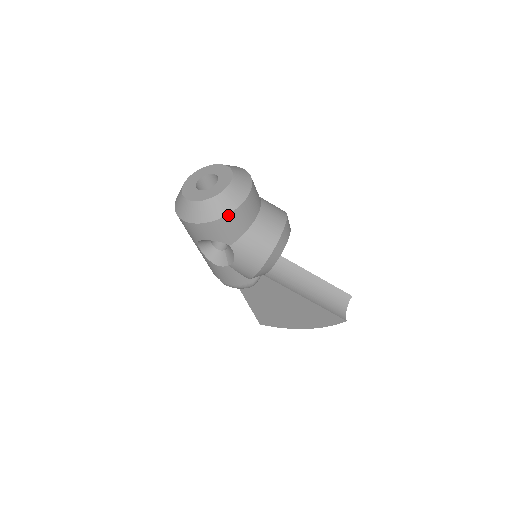
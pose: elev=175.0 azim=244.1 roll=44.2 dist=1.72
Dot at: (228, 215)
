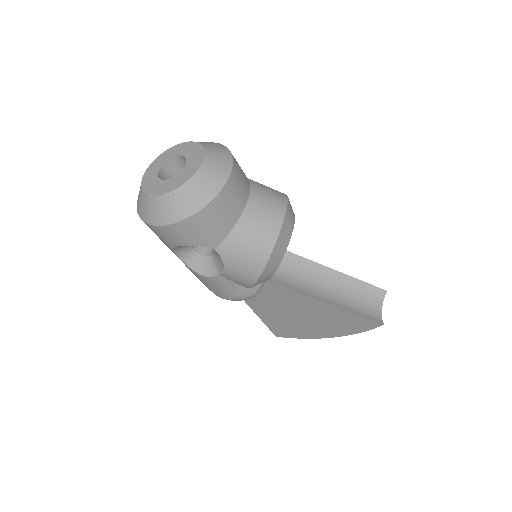
Dot at: (203, 209)
